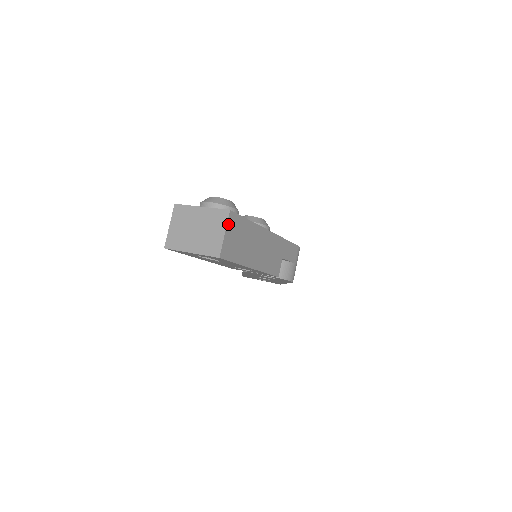
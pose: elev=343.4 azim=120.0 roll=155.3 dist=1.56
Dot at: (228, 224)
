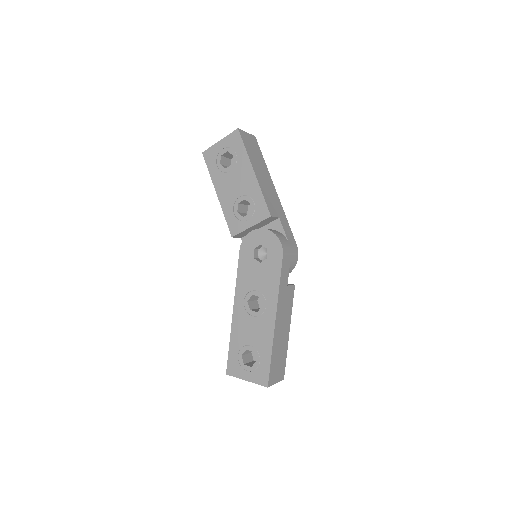
Dot at: (251, 136)
